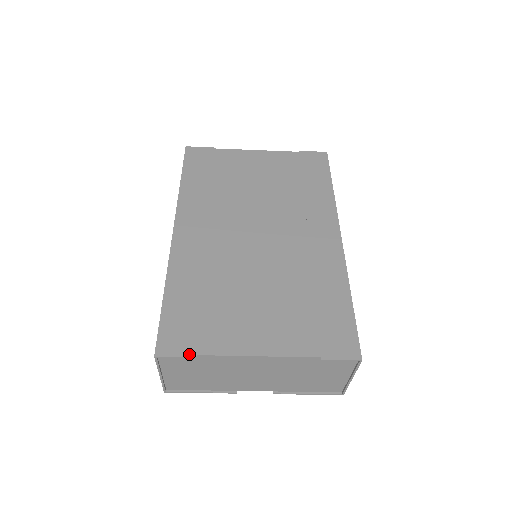
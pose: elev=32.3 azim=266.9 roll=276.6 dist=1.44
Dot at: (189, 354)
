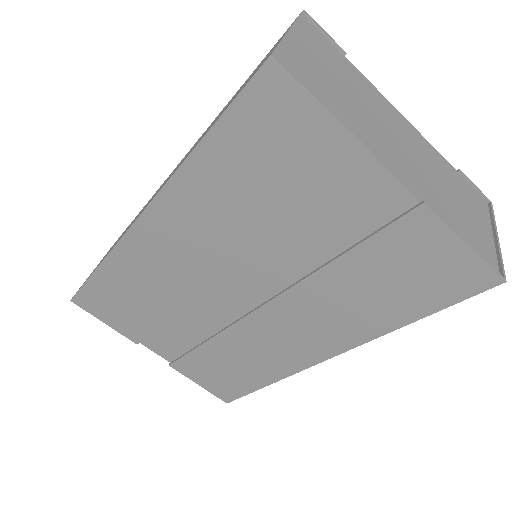
Dot at: (336, 49)
